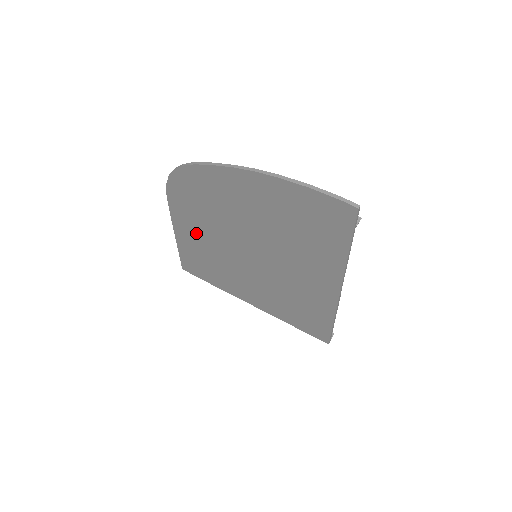
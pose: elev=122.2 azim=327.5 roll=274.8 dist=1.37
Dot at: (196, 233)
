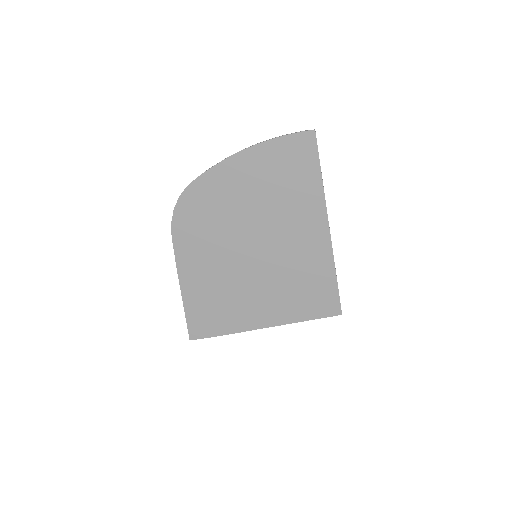
Dot at: (201, 265)
